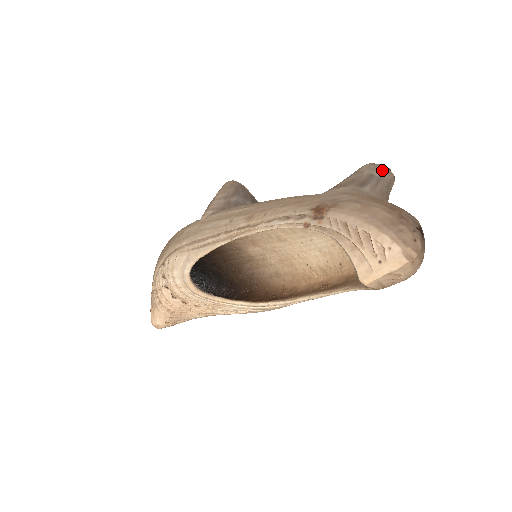
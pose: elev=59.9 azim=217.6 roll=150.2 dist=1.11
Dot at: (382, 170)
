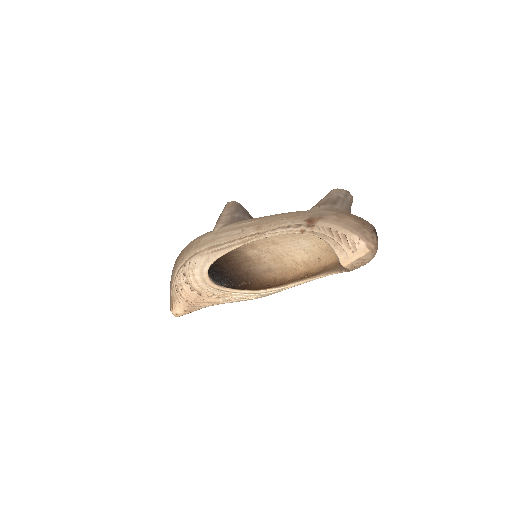
Dot at: (345, 193)
